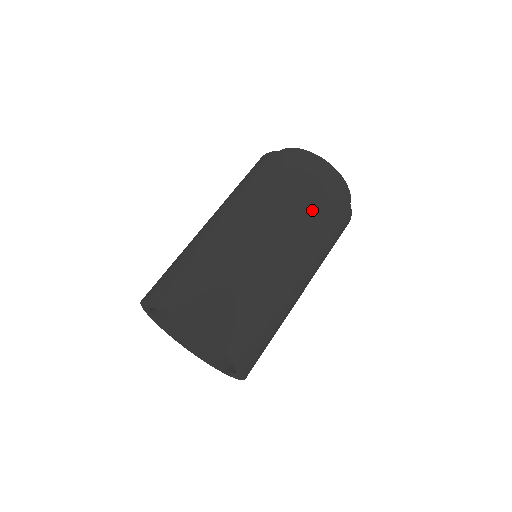
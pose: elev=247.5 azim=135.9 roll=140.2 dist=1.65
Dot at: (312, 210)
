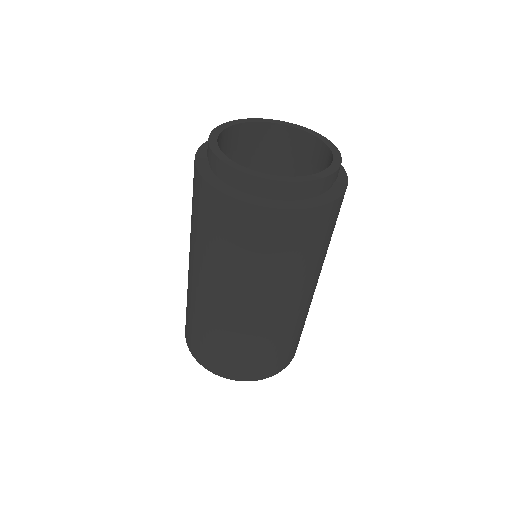
Dot at: (273, 259)
